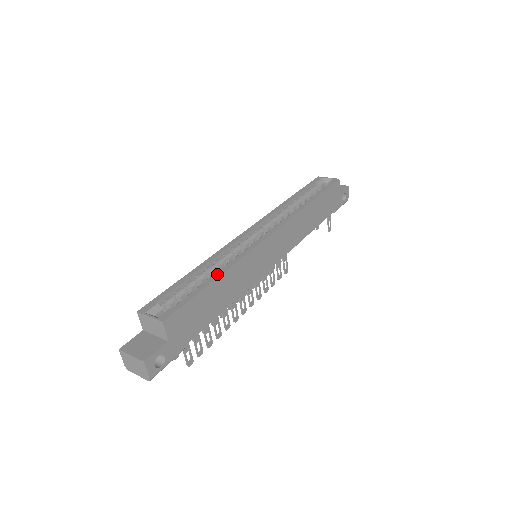
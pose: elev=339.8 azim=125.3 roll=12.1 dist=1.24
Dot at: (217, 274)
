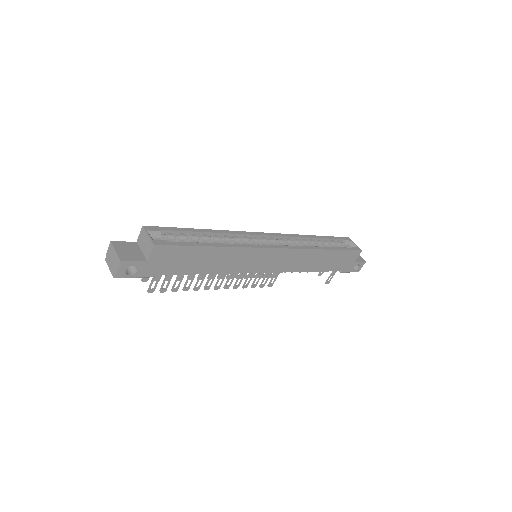
Dot at: (217, 244)
